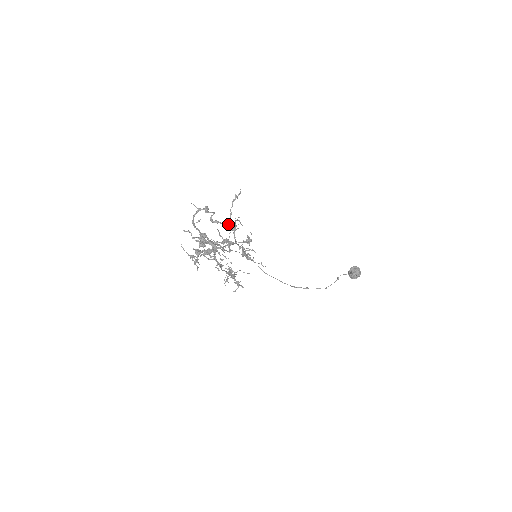
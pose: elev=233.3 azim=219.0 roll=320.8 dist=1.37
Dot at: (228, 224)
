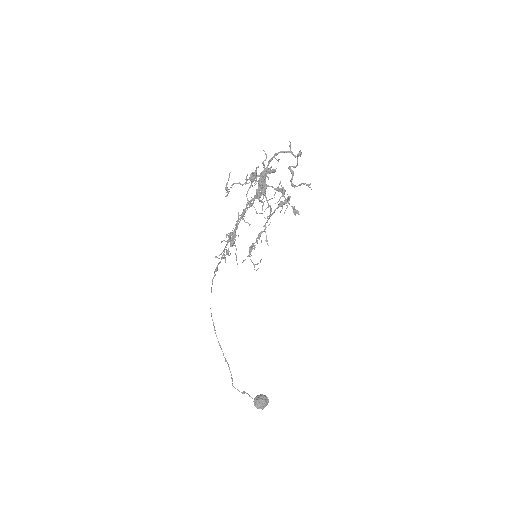
Dot at: (295, 186)
